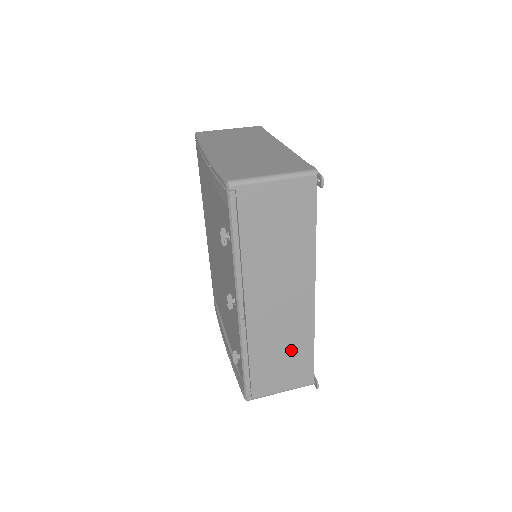
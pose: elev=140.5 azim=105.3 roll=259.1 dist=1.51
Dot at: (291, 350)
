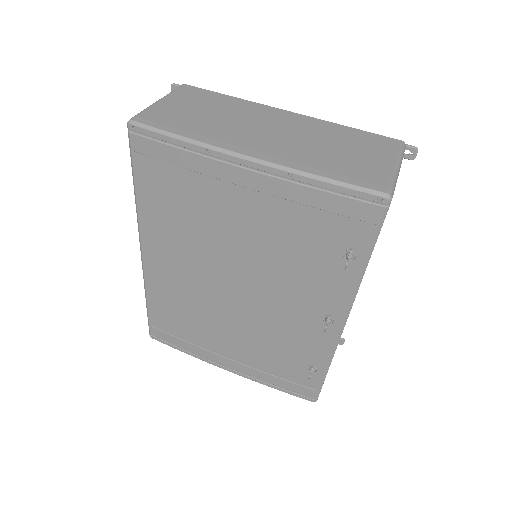
Dot at: occluded
